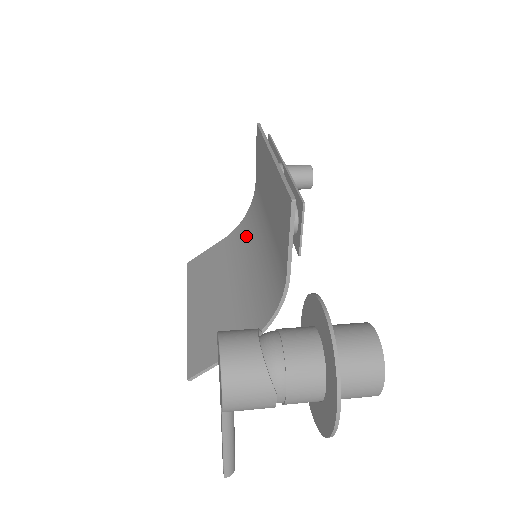
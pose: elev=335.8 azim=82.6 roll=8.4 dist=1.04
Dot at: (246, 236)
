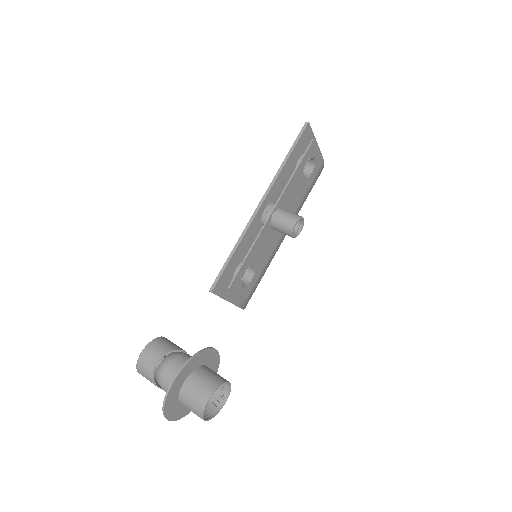
Dot at: occluded
